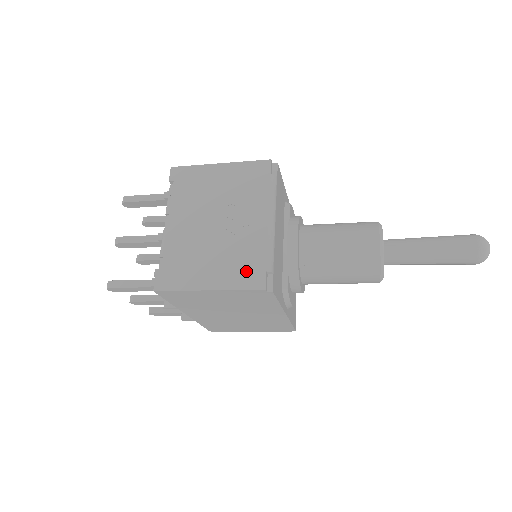
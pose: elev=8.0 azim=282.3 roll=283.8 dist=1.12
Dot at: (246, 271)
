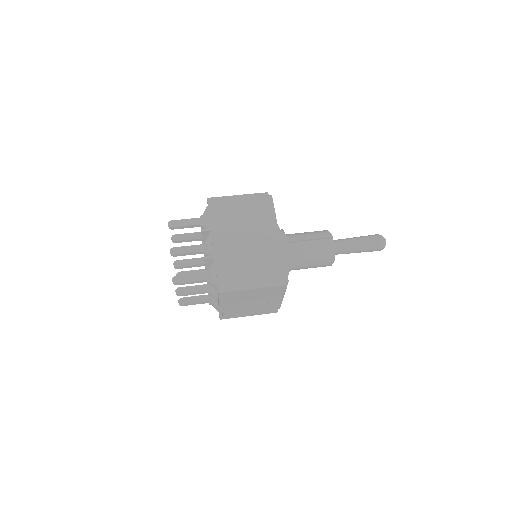
Dot at: (268, 311)
